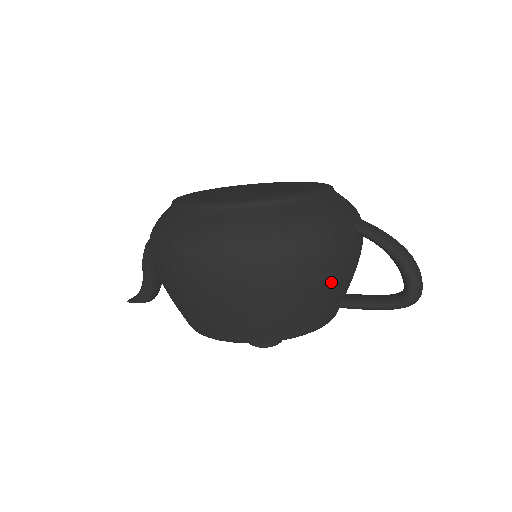
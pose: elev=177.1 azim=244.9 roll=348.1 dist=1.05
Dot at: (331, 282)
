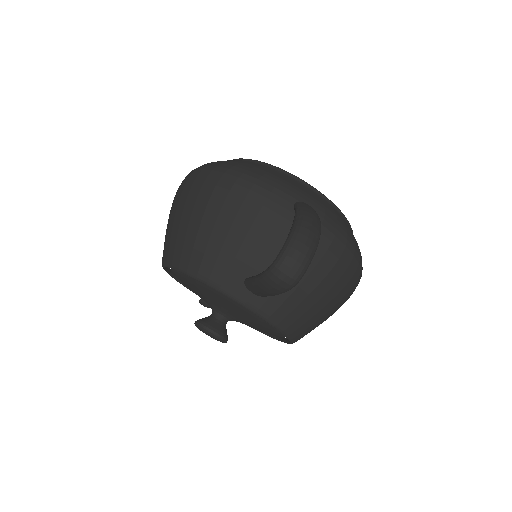
Dot at: (233, 224)
